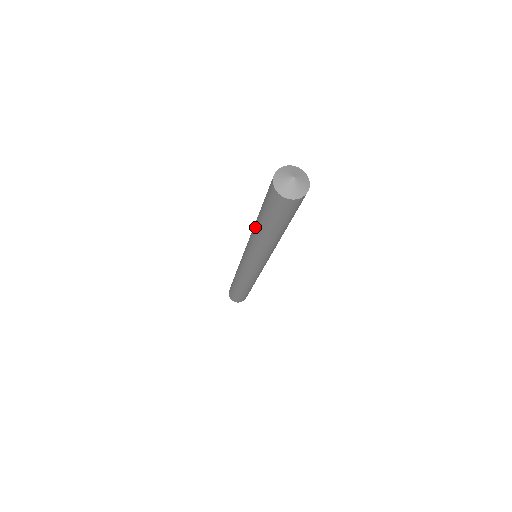
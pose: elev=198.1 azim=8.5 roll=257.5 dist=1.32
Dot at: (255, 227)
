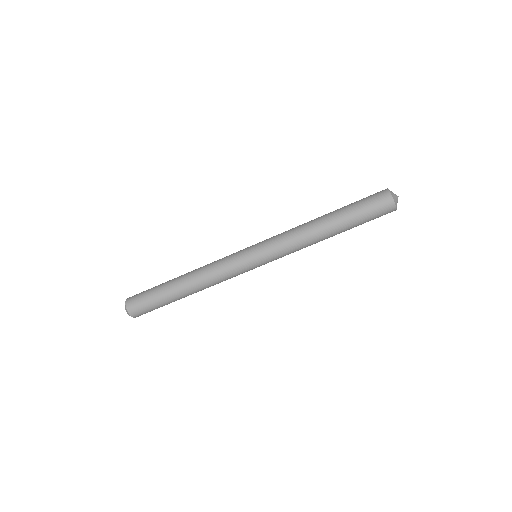
Dot at: (321, 224)
